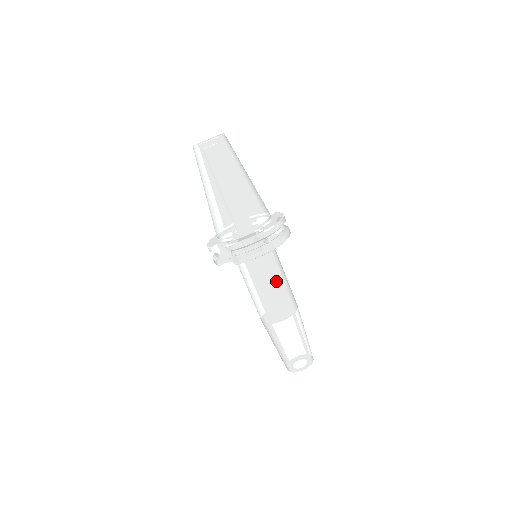
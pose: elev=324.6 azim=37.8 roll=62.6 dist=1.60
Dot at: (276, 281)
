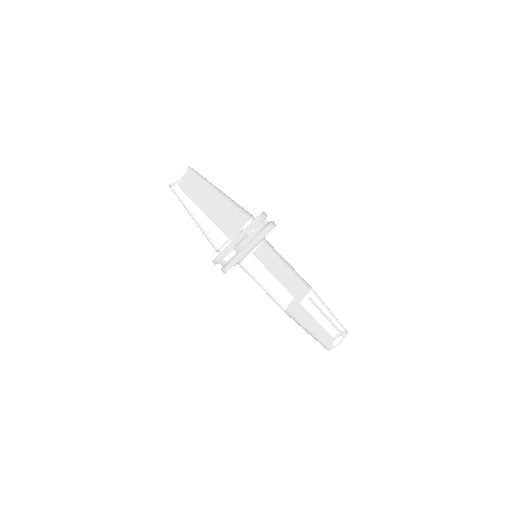
Dot at: (270, 277)
